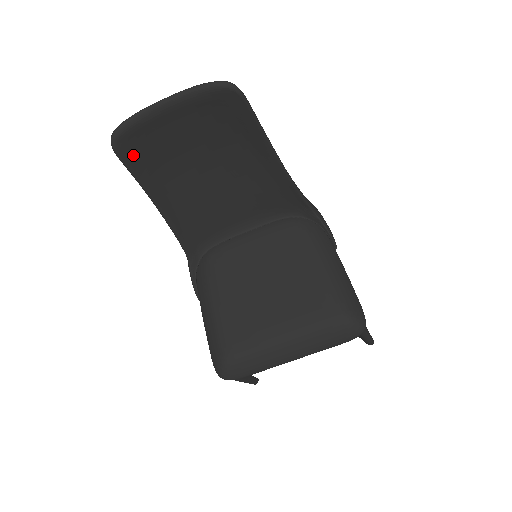
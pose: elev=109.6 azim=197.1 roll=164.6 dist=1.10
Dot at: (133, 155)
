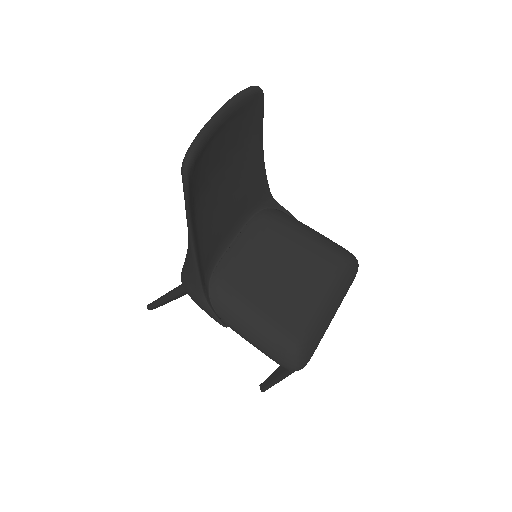
Dot at: (191, 184)
